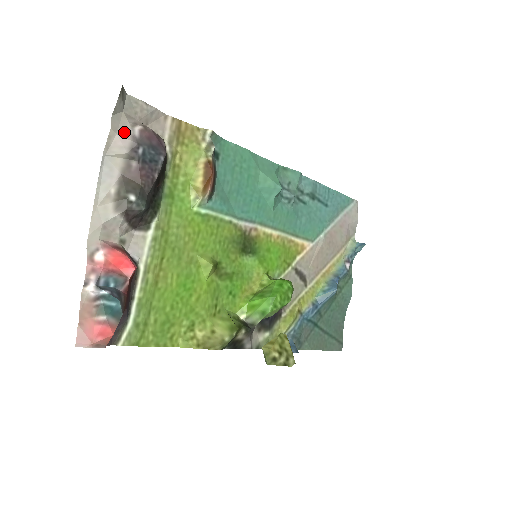
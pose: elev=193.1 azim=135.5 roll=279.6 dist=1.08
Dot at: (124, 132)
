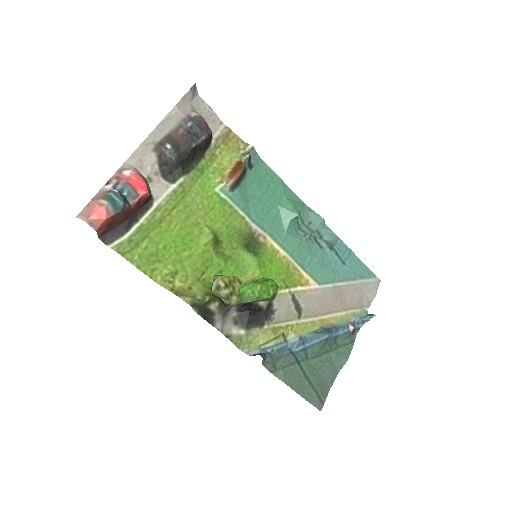
Dot at: (184, 111)
